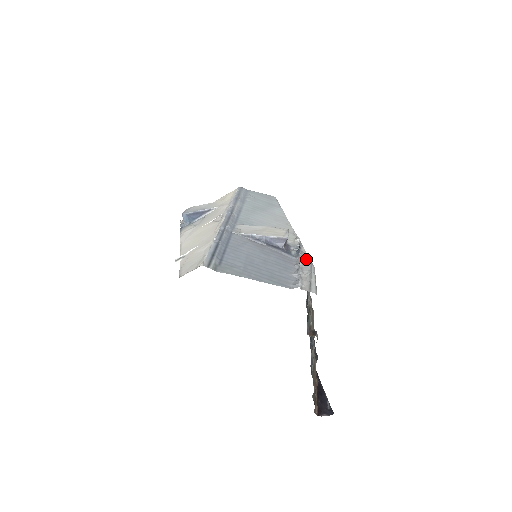
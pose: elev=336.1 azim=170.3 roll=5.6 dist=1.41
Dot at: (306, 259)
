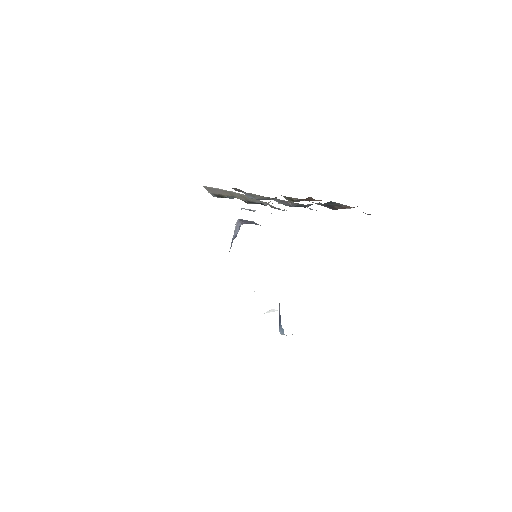
Dot at: occluded
